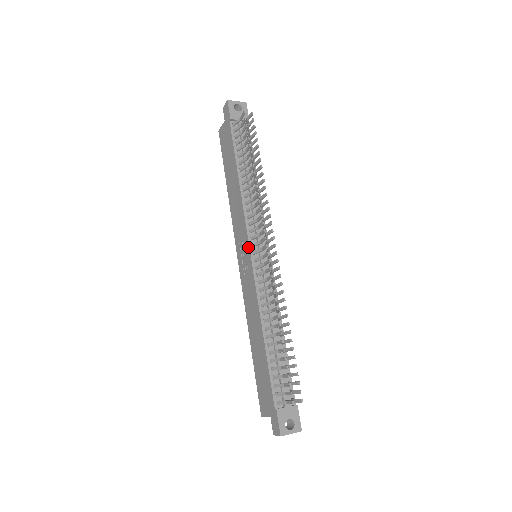
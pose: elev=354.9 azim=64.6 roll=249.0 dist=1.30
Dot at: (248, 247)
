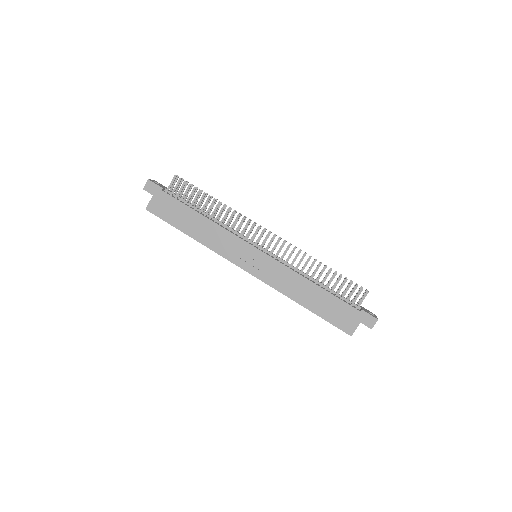
Dot at: (253, 248)
